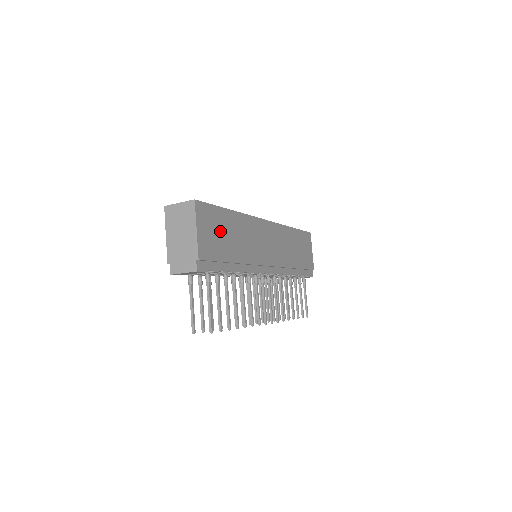
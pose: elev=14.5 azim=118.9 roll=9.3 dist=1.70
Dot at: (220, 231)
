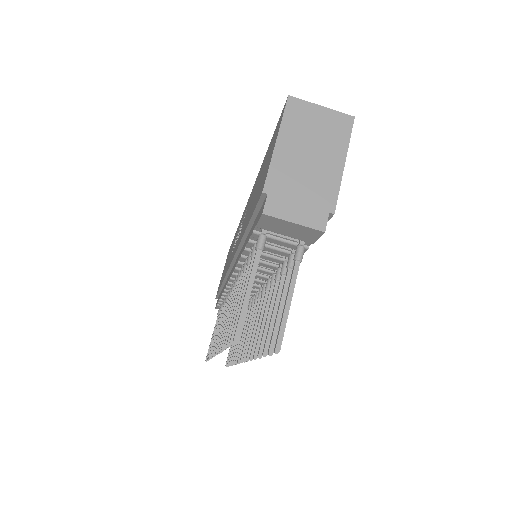
Dot at: occluded
